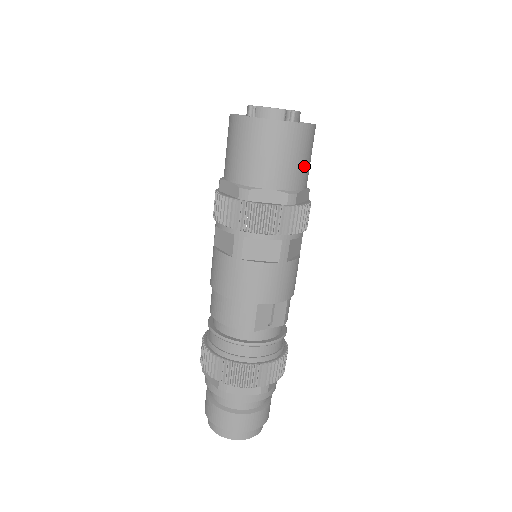
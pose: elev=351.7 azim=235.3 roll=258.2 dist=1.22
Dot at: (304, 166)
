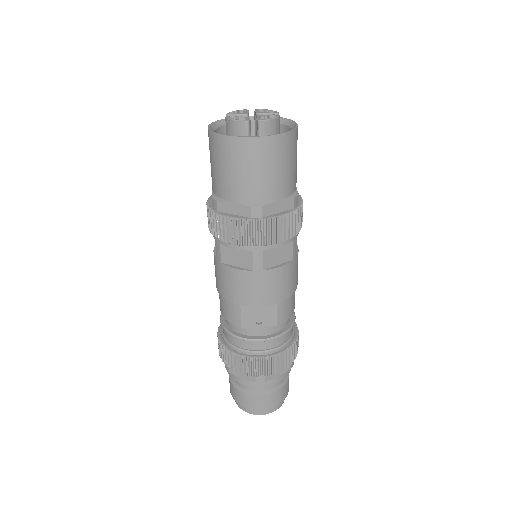
Dot at: (272, 178)
